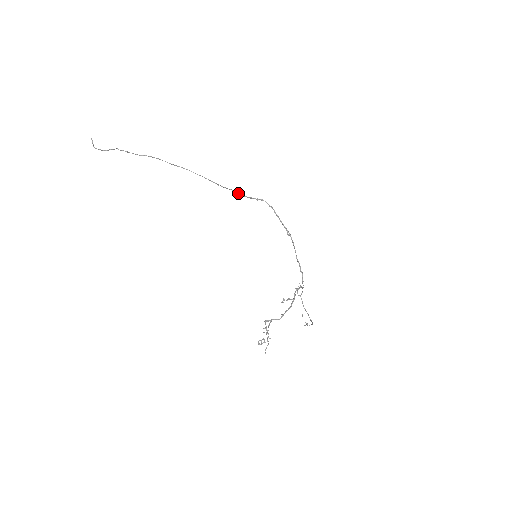
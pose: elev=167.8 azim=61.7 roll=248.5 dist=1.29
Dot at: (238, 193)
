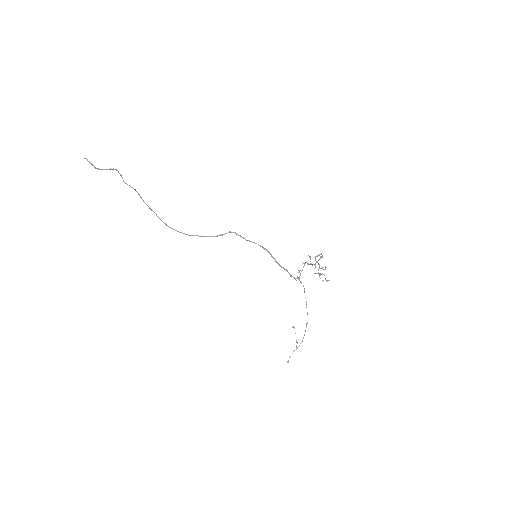
Dot at: (205, 236)
